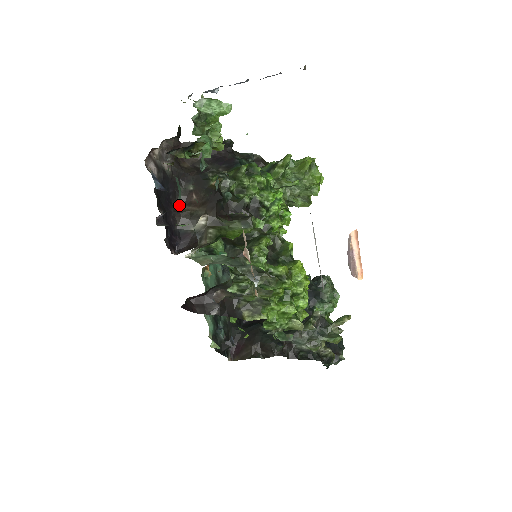
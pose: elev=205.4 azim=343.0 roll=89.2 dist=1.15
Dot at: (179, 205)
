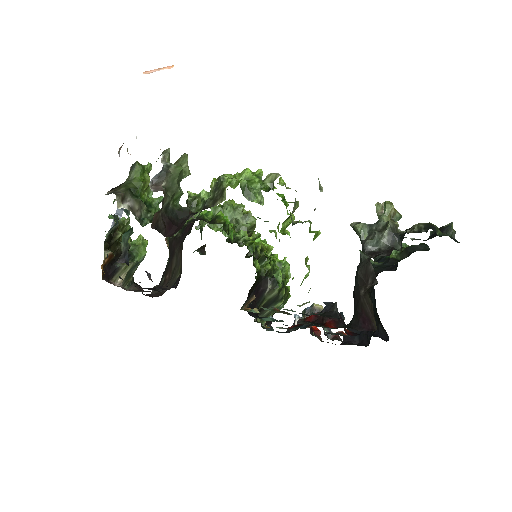
Dot at: occluded
